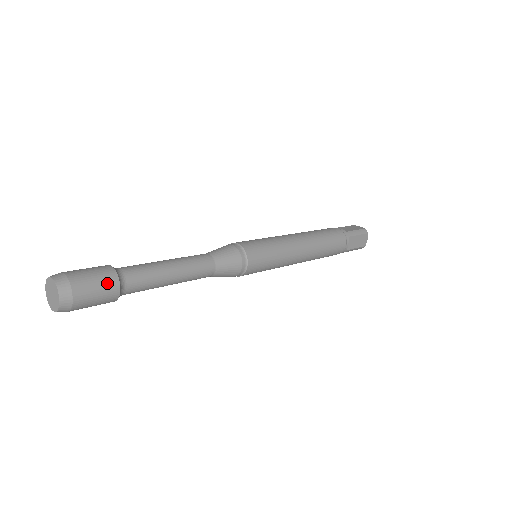
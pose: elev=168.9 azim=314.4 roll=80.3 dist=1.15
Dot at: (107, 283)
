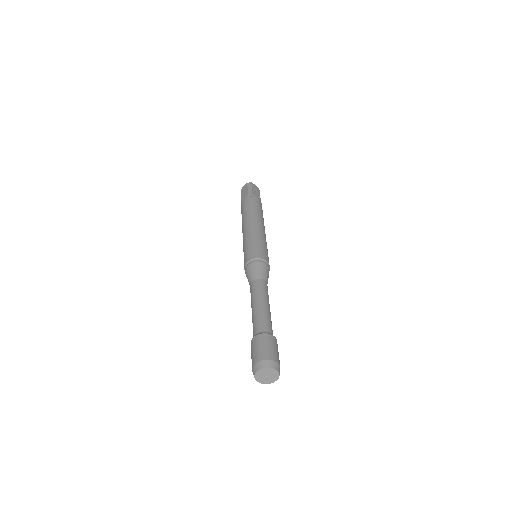
Dot at: occluded
